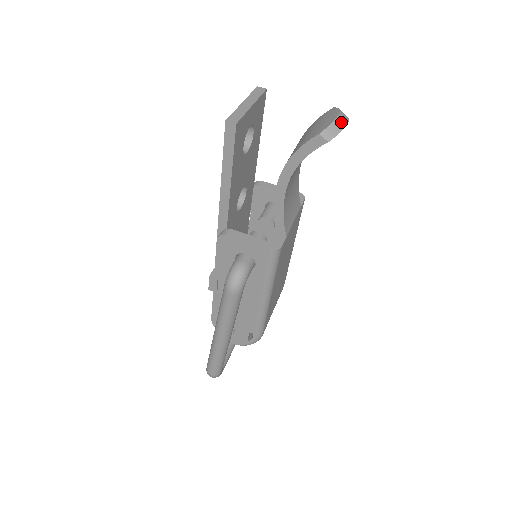
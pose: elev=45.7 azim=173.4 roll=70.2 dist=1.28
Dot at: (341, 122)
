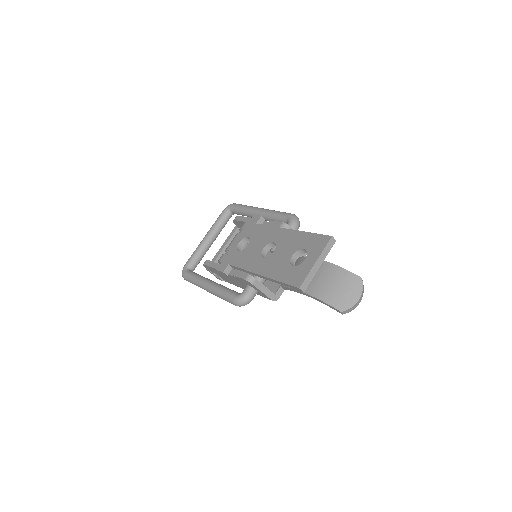
Dot at: (357, 305)
